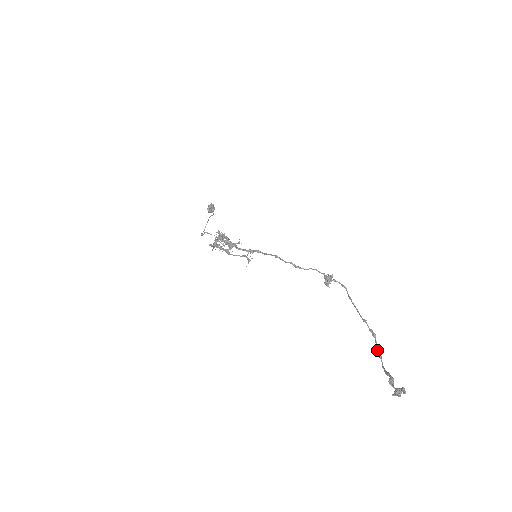
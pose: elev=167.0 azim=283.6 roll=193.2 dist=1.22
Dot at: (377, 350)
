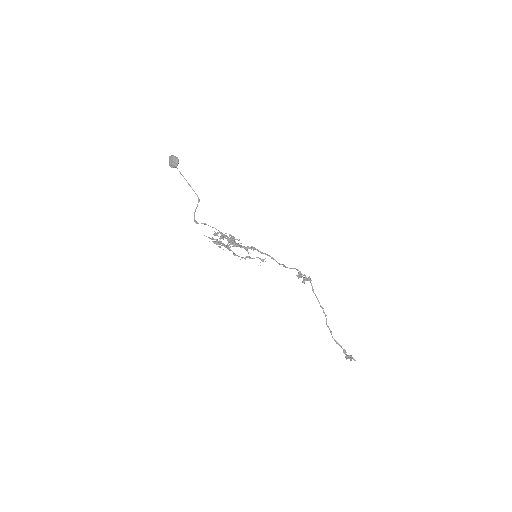
Dot at: (328, 326)
